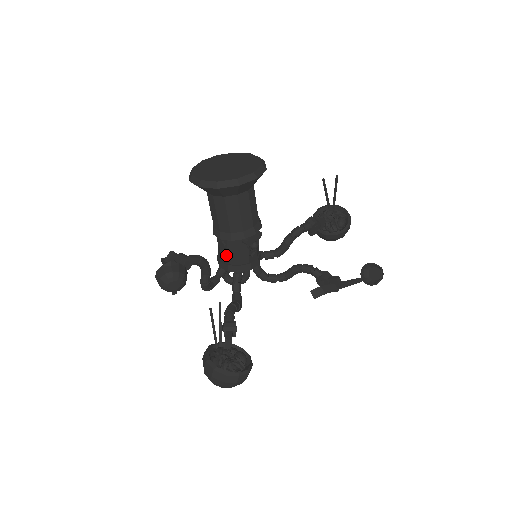
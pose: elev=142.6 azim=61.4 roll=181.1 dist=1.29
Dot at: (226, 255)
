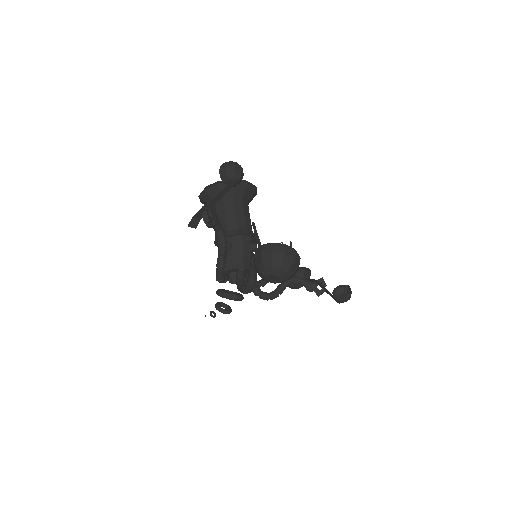
Dot at: (231, 254)
